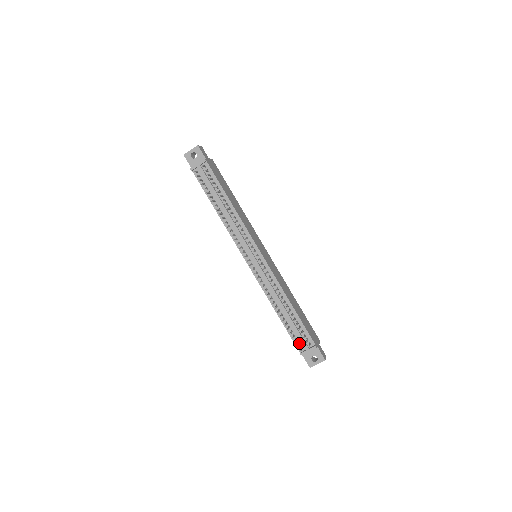
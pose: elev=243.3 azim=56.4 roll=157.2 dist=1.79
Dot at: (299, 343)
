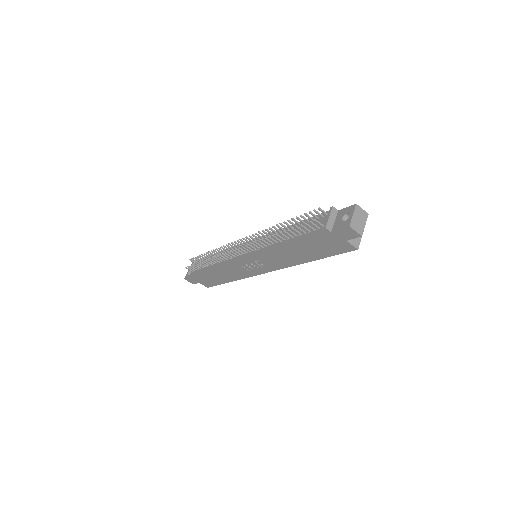
Dot at: (317, 228)
